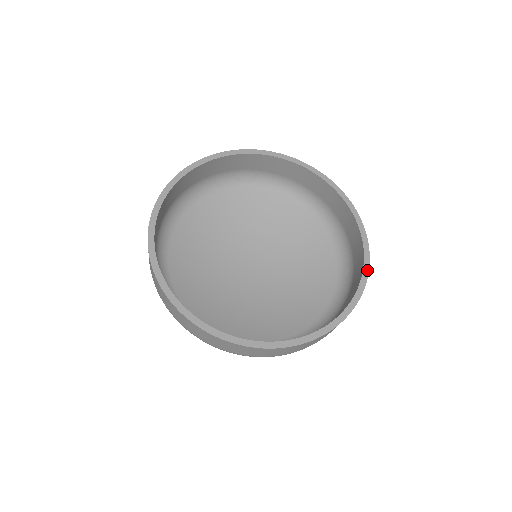
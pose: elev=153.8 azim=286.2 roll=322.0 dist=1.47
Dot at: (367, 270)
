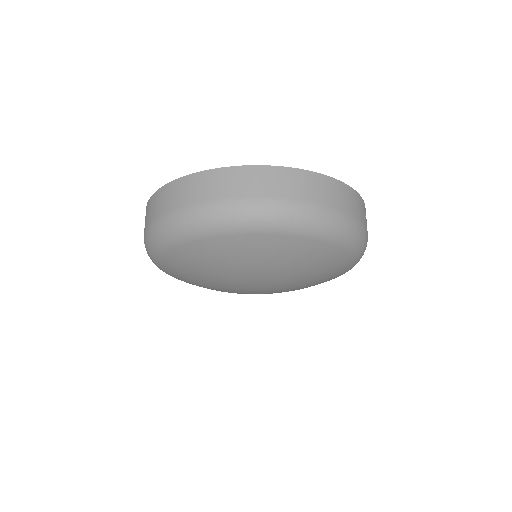
Dot at: occluded
